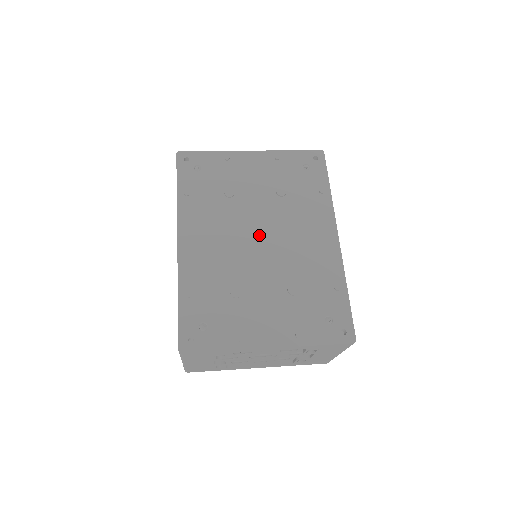
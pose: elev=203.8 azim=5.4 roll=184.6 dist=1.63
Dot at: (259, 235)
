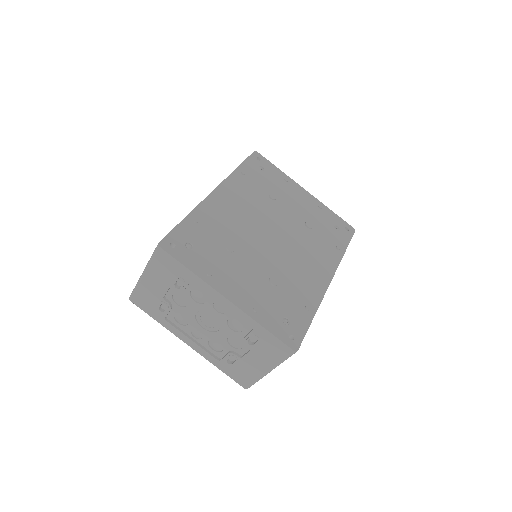
Dot at: (275, 233)
